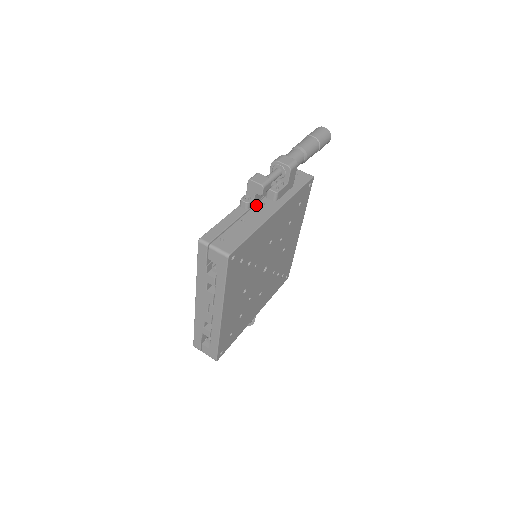
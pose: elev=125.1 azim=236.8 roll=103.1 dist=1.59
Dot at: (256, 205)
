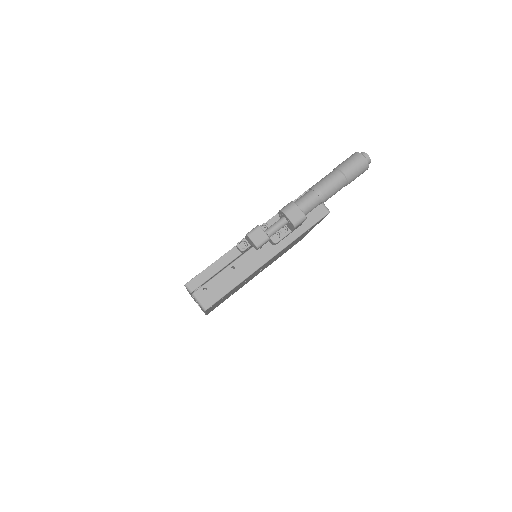
Dot at: (252, 248)
